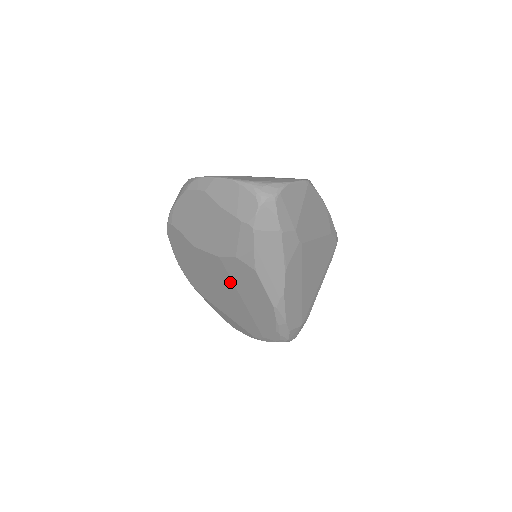
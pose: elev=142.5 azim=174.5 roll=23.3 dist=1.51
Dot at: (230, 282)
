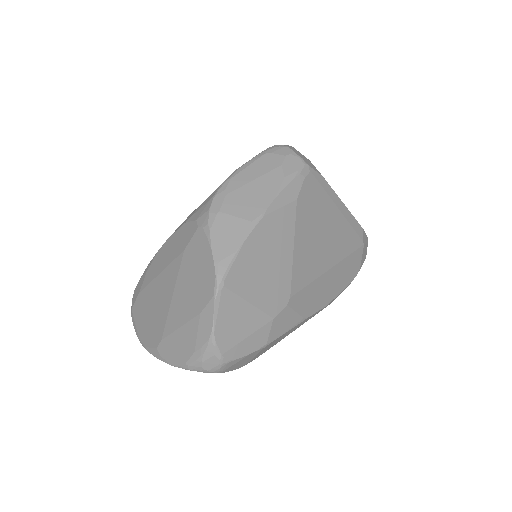
Dot at: occluded
